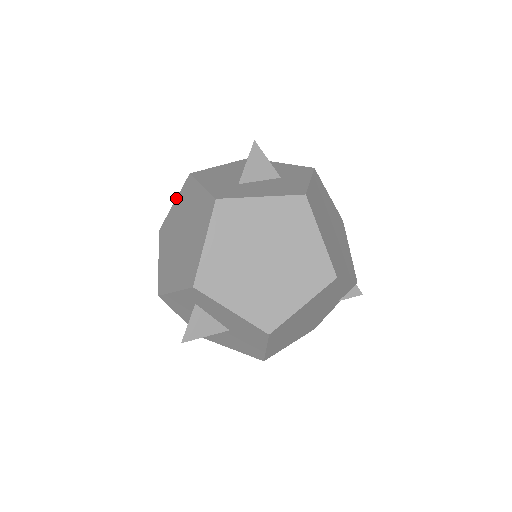
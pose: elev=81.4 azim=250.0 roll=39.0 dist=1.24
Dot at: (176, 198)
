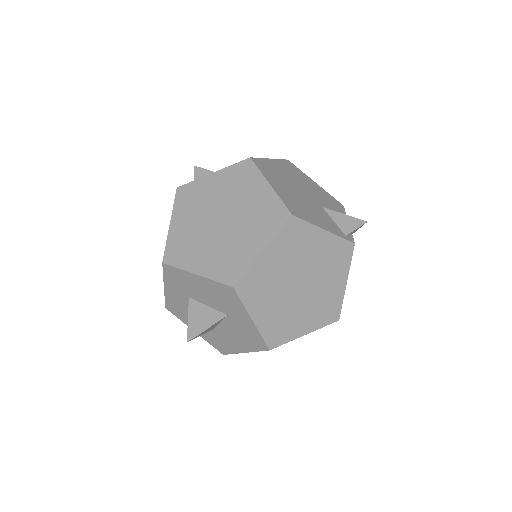
Dot at: occluded
